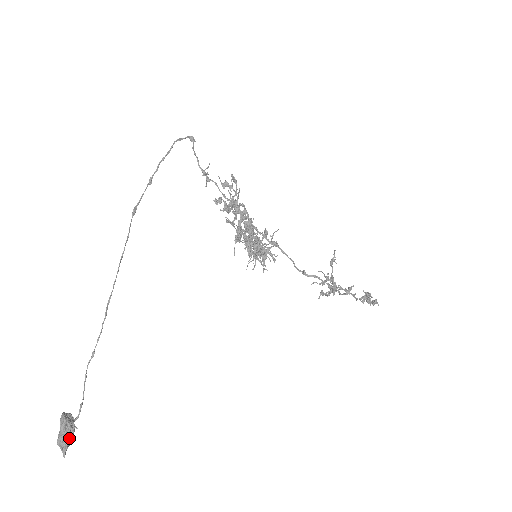
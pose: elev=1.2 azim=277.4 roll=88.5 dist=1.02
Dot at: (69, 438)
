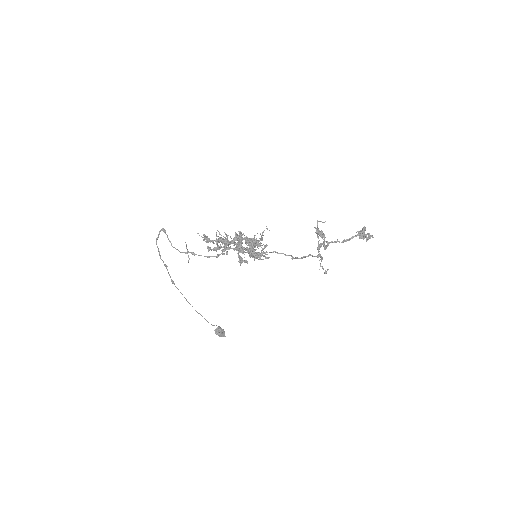
Dot at: (223, 335)
